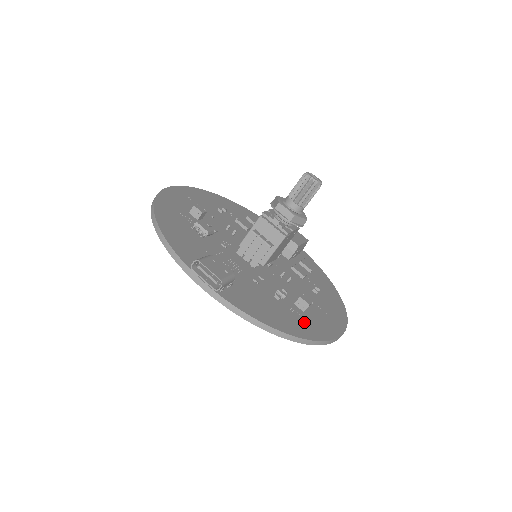
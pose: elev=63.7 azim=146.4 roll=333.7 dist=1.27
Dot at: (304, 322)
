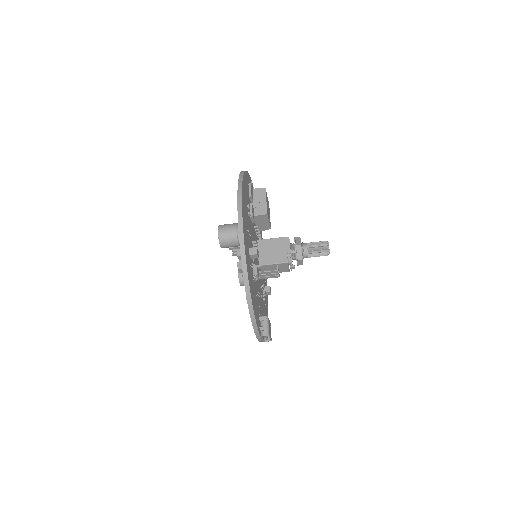
Dot at: (266, 307)
